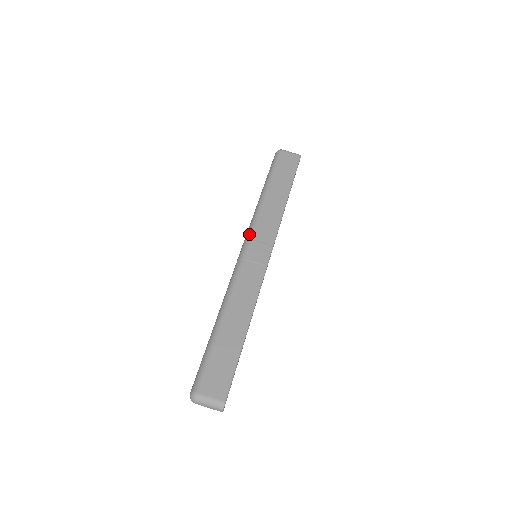
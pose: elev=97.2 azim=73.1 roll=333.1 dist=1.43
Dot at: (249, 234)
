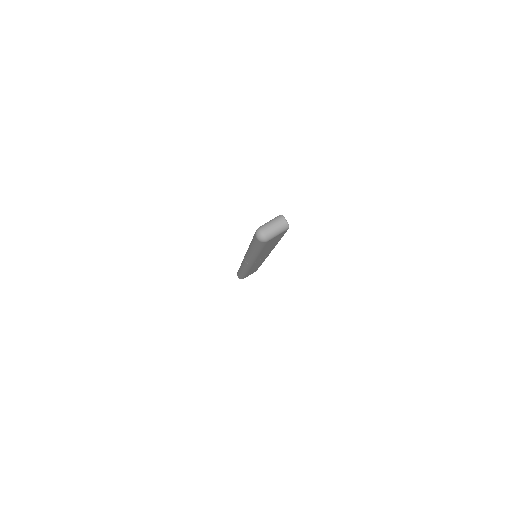
Dot at: occluded
